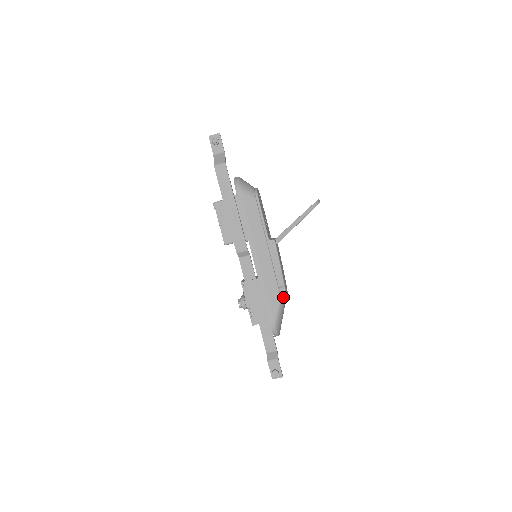
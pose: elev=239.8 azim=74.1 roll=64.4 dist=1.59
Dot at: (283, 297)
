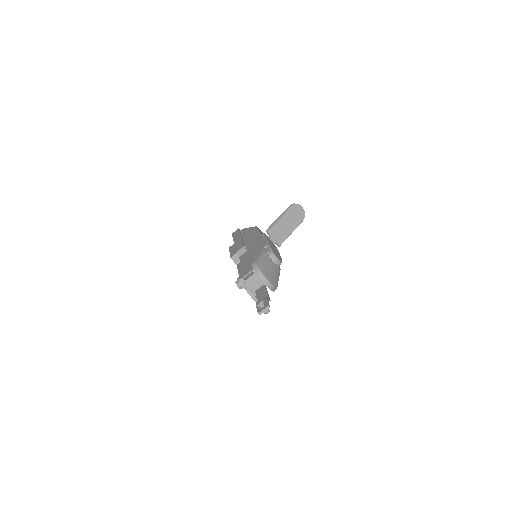
Dot at: (268, 251)
